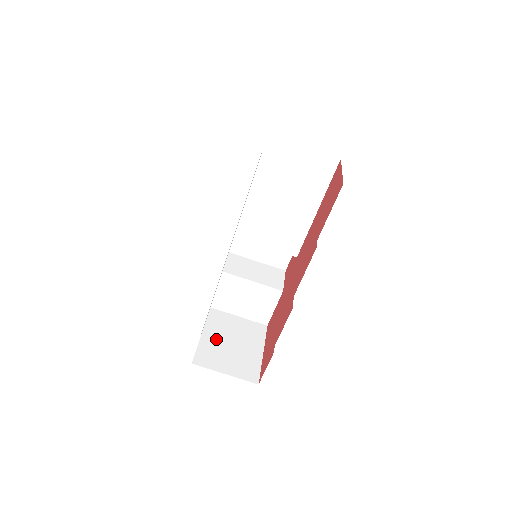
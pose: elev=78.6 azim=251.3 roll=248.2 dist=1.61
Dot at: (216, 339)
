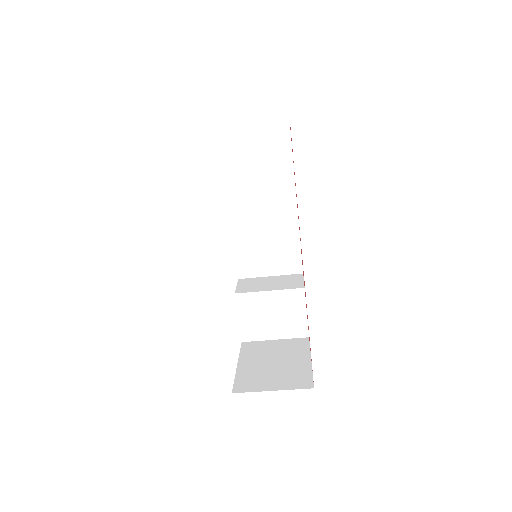
Dot at: (254, 365)
